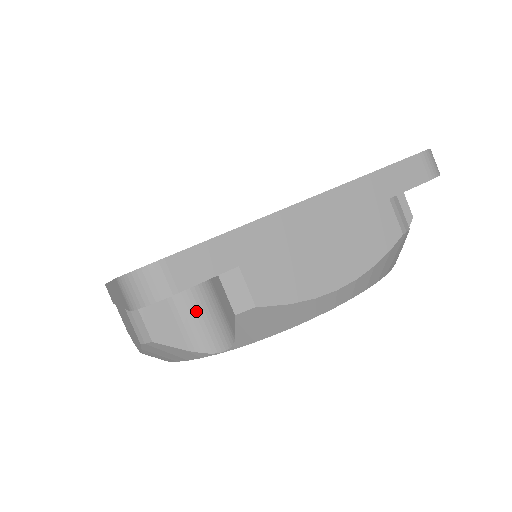
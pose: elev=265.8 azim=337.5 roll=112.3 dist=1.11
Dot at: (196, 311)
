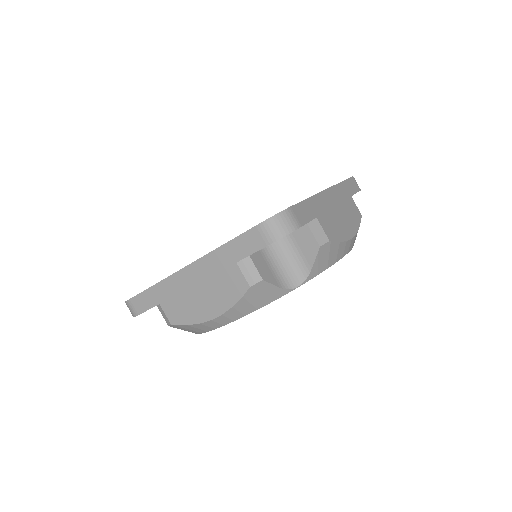
Dot at: (278, 261)
